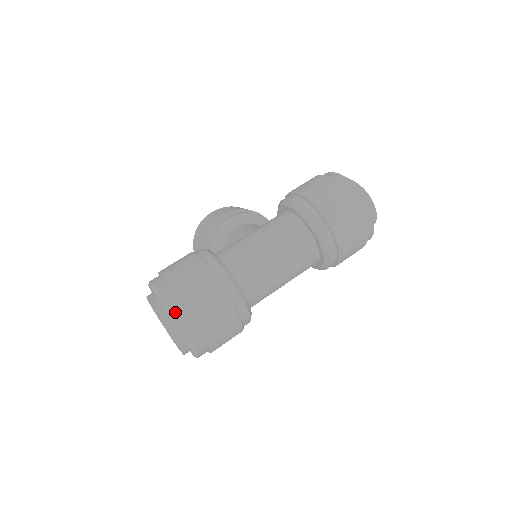
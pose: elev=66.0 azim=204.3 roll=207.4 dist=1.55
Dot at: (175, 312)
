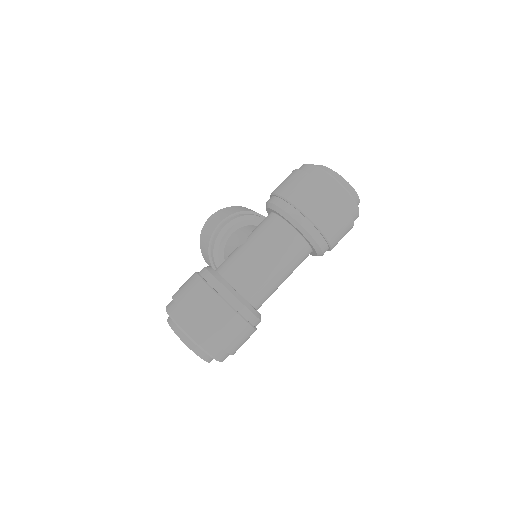
Dot at: (192, 335)
